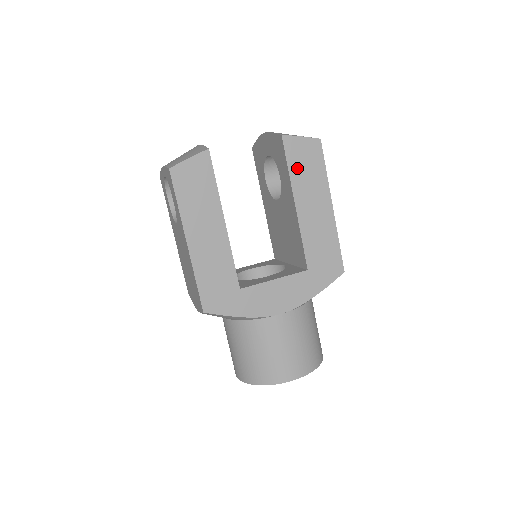
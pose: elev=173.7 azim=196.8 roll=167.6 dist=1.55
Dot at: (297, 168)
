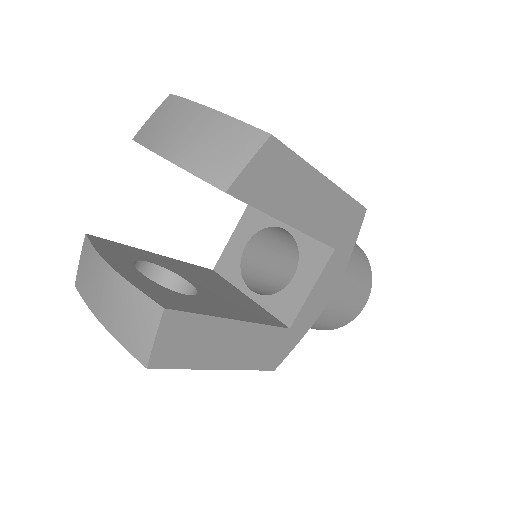
Dot at: (268, 197)
